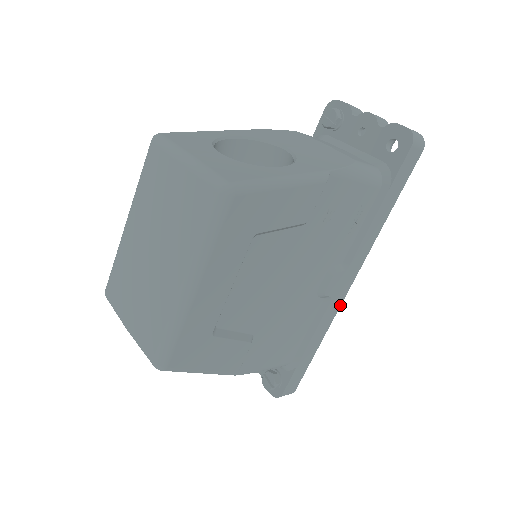
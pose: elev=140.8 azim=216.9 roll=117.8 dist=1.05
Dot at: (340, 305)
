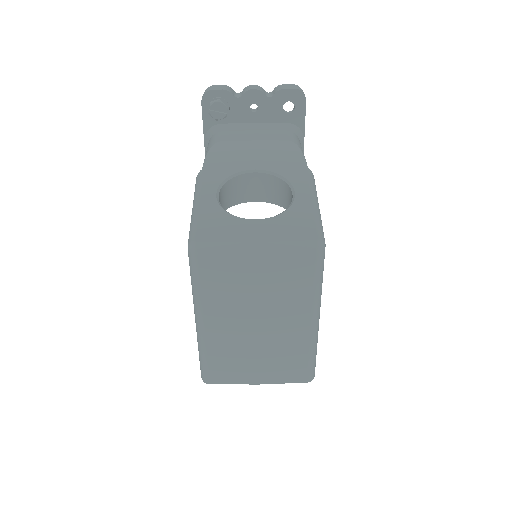
Dot at: occluded
